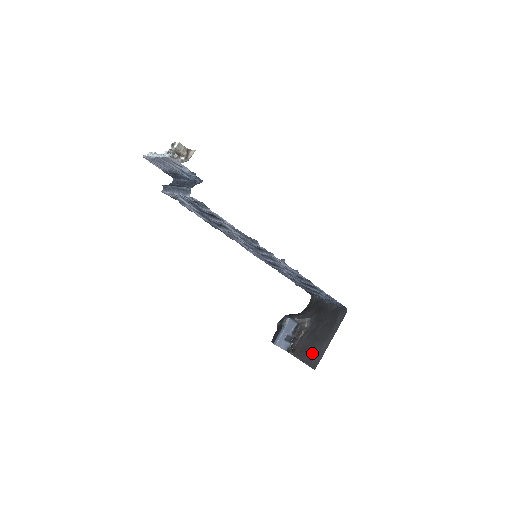
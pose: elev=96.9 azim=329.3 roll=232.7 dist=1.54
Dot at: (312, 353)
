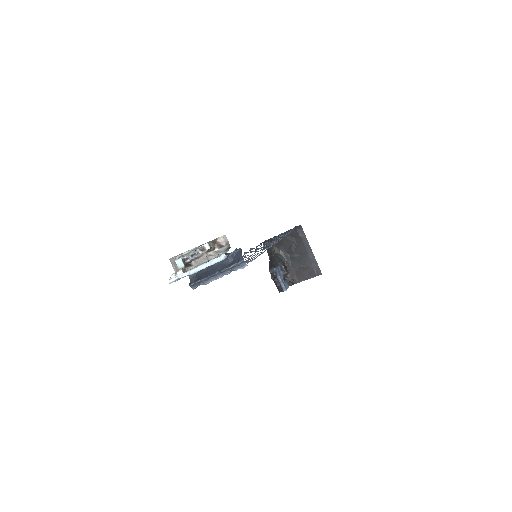
Dot at: (308, 269)
